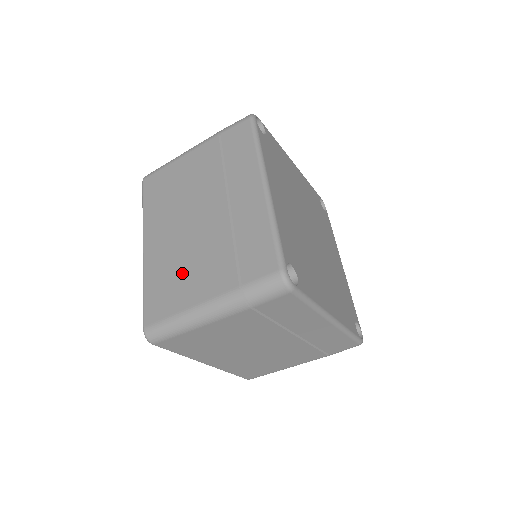
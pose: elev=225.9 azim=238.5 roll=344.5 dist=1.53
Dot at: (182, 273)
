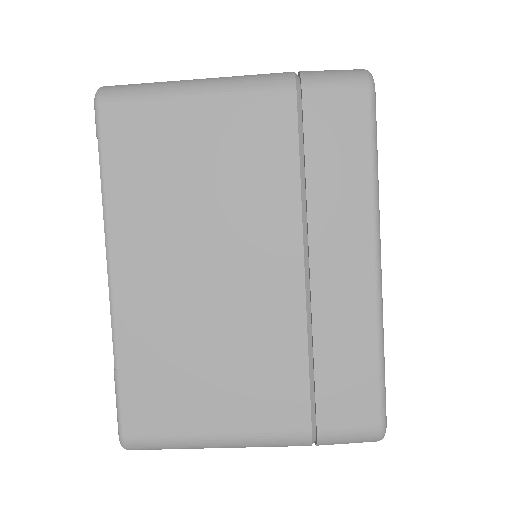
Dot at: (203, 367)
